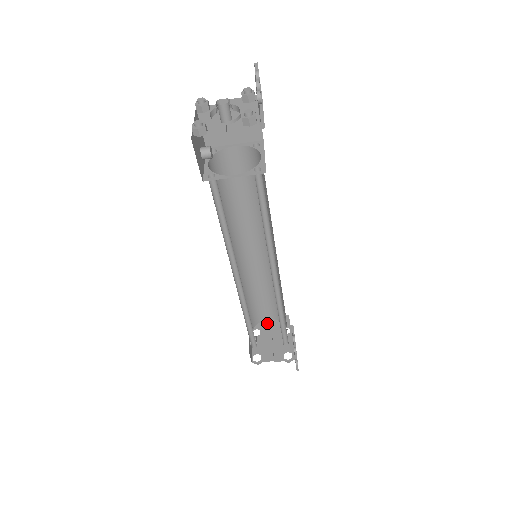
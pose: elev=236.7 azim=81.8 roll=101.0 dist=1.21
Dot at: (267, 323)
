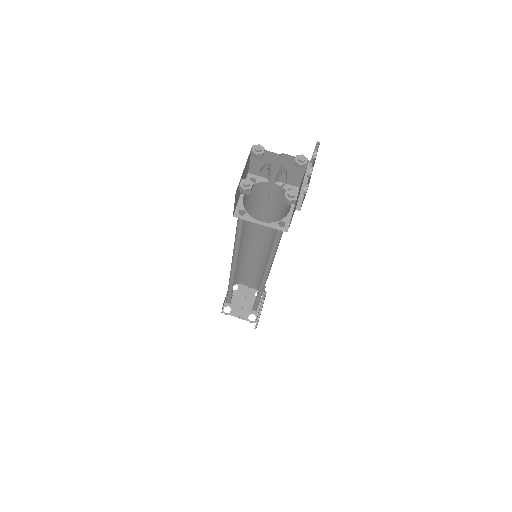
Dot at: (246, 283)
